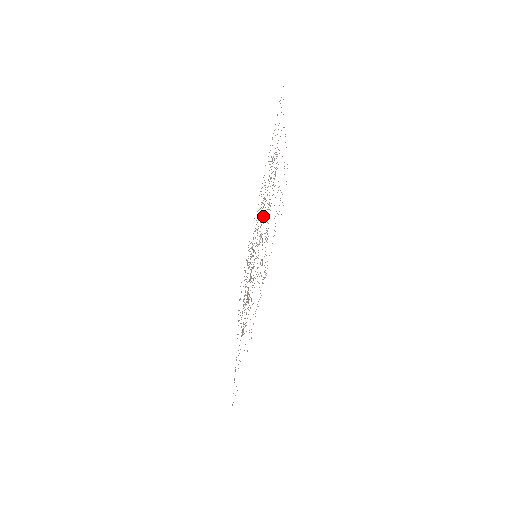
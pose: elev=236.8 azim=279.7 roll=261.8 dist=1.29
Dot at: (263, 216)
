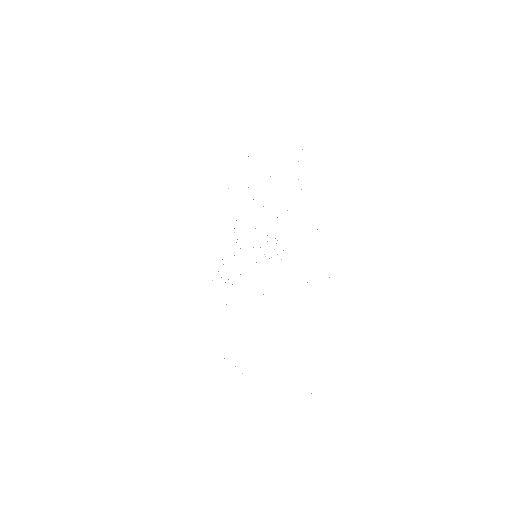
Dot at: occluded
